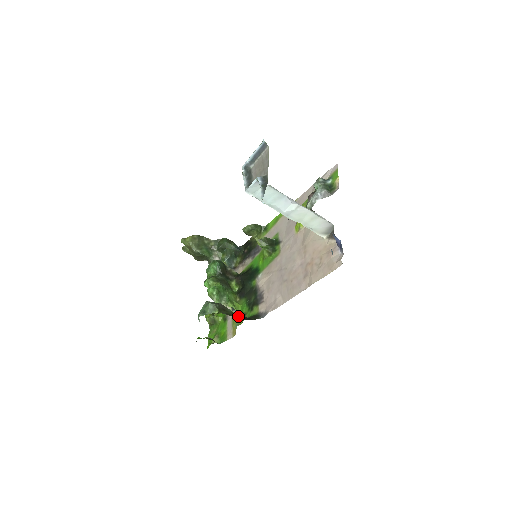
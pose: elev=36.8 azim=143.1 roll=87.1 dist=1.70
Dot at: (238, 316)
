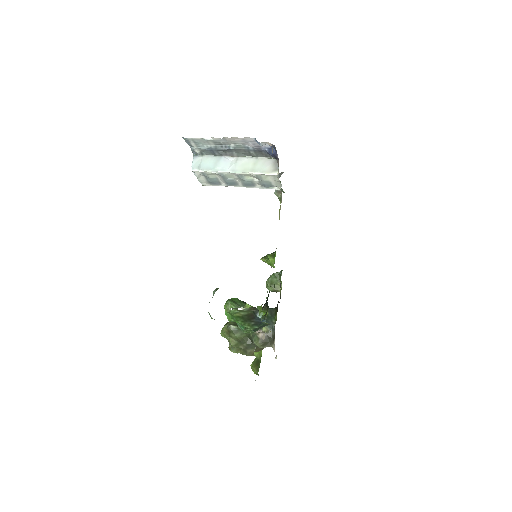
Dot at: occluded
